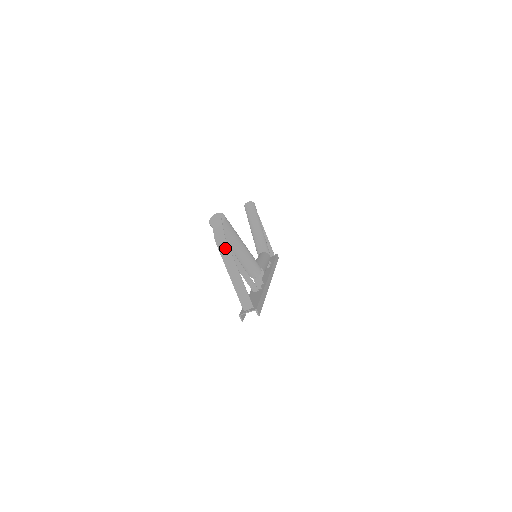
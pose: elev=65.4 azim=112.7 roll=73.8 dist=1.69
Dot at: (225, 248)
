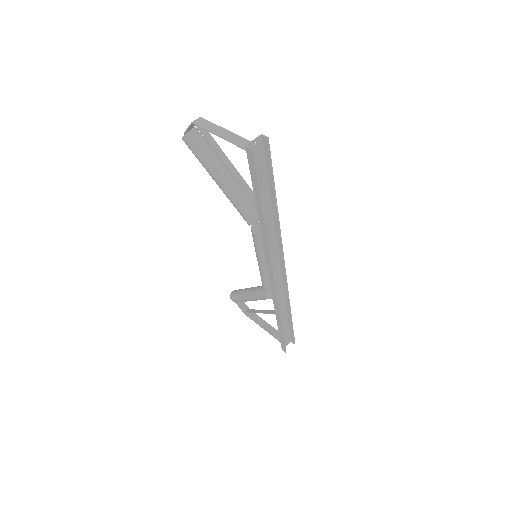
Dot at: (204, 122)
